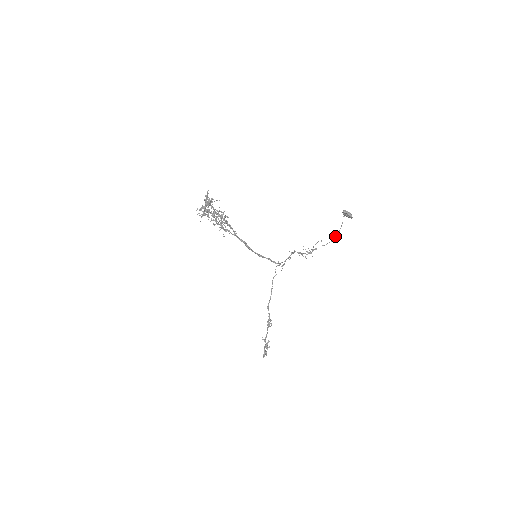
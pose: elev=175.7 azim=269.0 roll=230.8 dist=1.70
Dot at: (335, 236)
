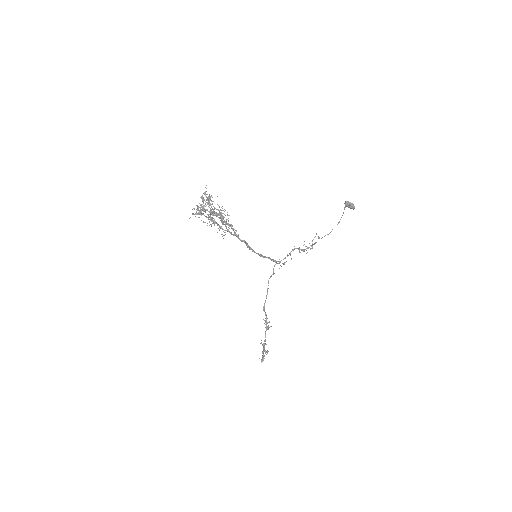
Dot at: occluded
